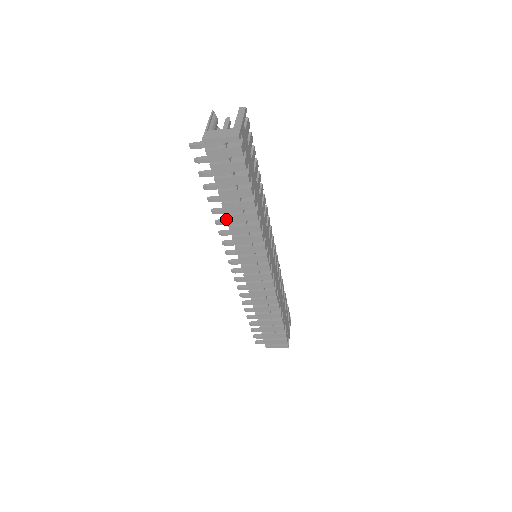
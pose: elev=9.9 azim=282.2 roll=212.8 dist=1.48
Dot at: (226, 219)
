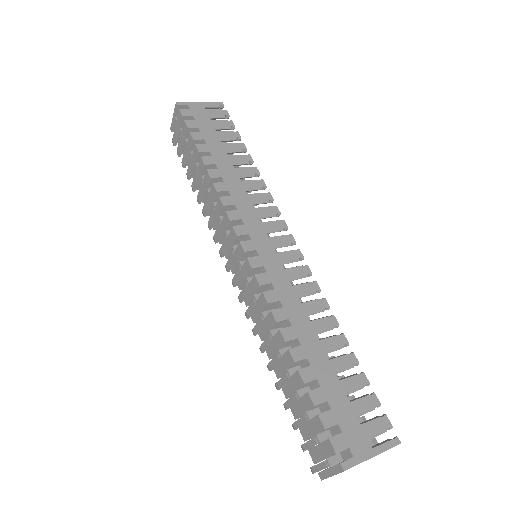
Dot at: (201, 200)
